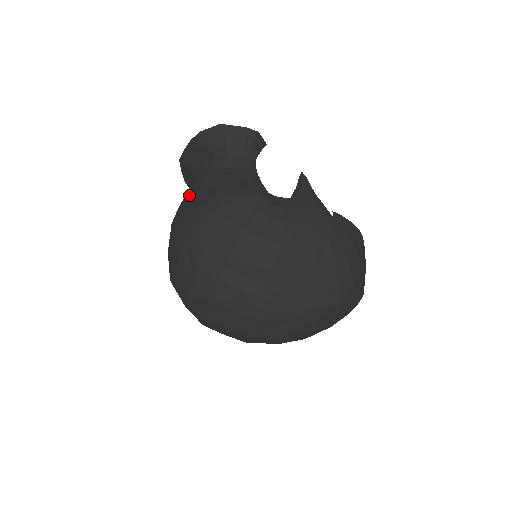
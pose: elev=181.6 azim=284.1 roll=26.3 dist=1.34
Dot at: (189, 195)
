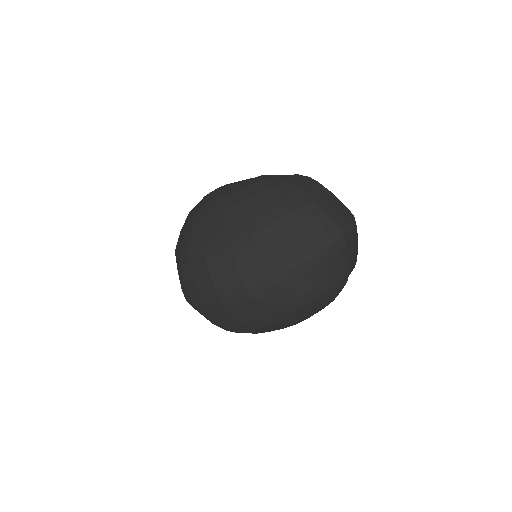
Dot at: occluded
